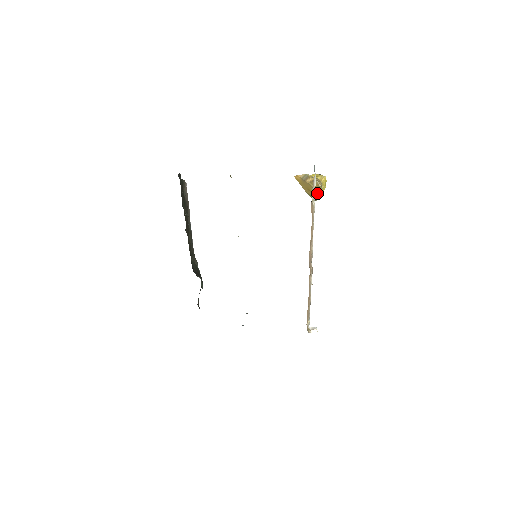
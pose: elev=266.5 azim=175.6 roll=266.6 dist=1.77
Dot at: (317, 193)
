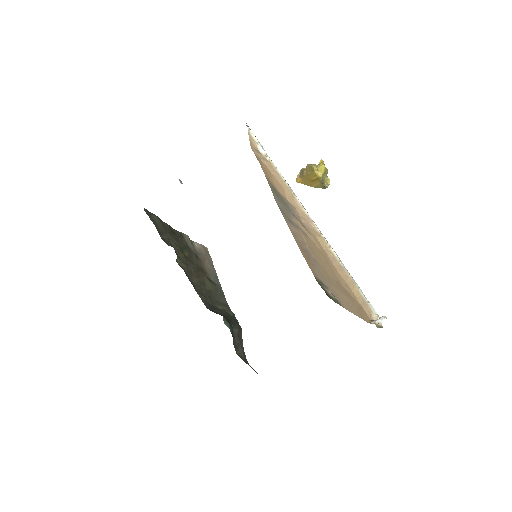
Dot at: (316, 176)
